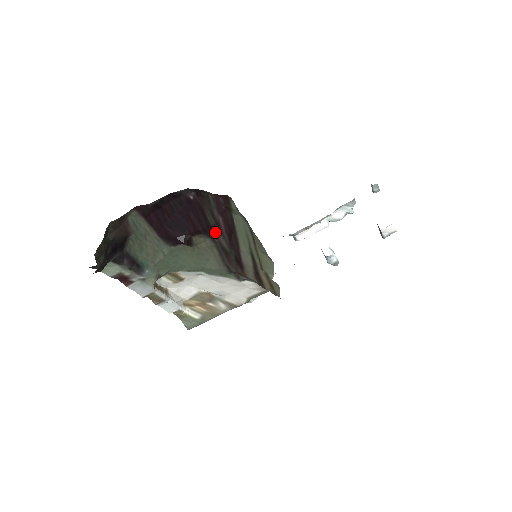
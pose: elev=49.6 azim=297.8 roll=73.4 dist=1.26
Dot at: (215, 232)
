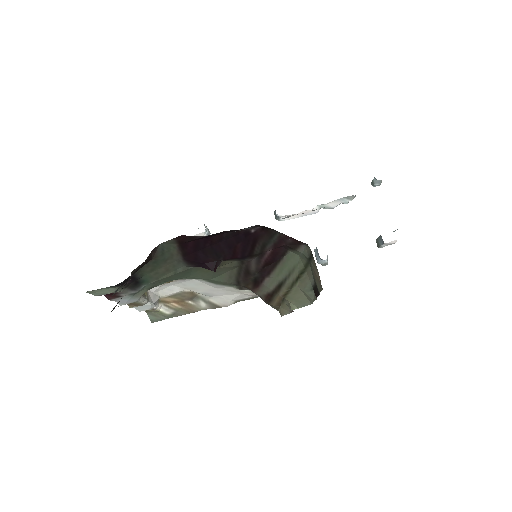
Dot at: (251, 258)
